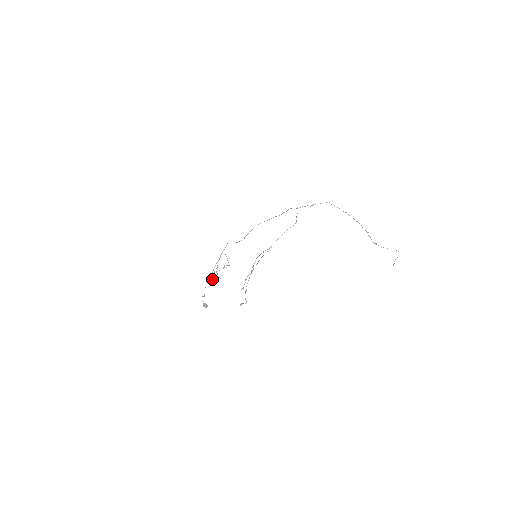
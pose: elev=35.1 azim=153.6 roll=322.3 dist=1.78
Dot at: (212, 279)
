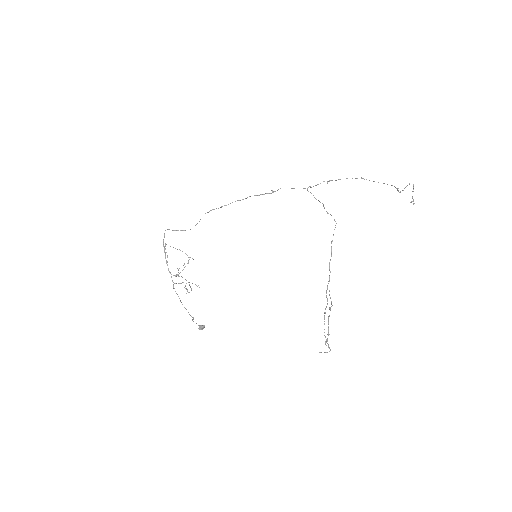
Dot at: occluded
